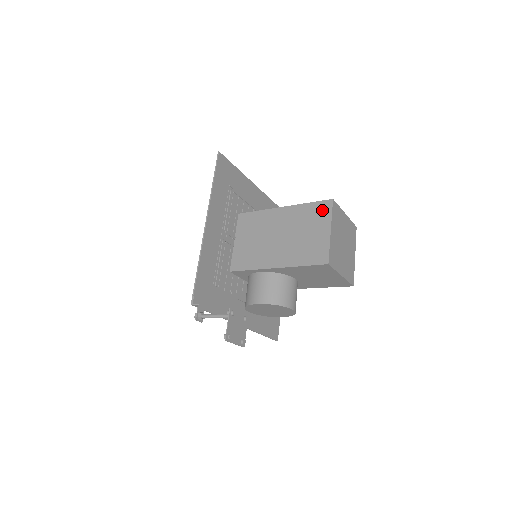
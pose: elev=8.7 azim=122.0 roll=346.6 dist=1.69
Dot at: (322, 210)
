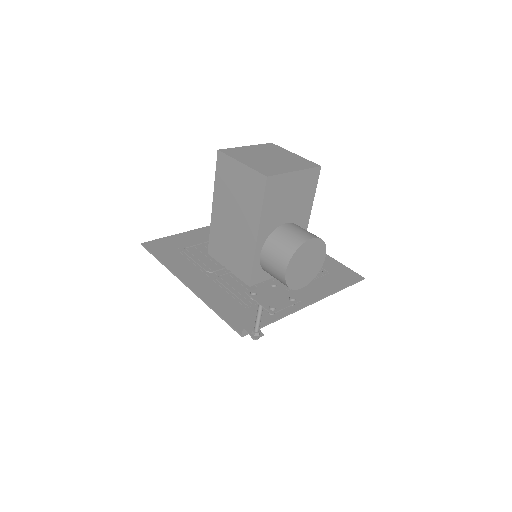
Dot at: (223, 165)
